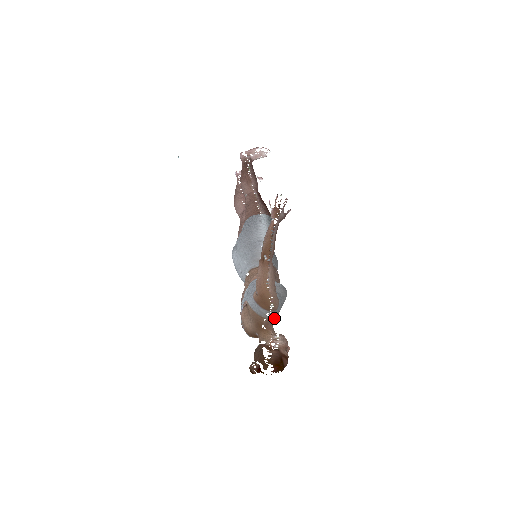
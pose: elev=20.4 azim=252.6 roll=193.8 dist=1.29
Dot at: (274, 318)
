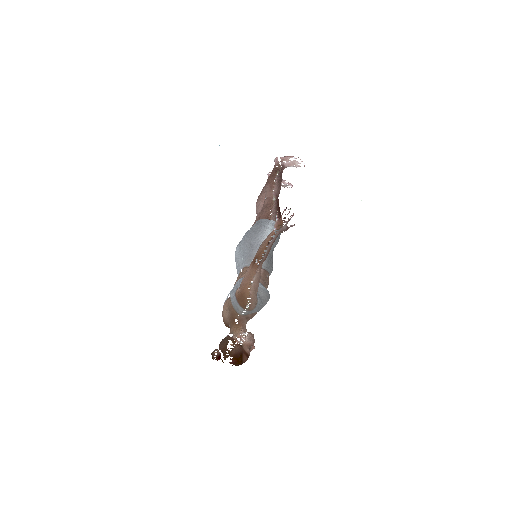
Dot at: (249, 317)
